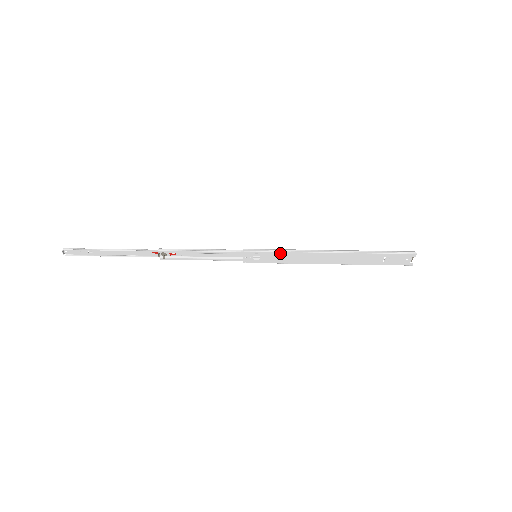
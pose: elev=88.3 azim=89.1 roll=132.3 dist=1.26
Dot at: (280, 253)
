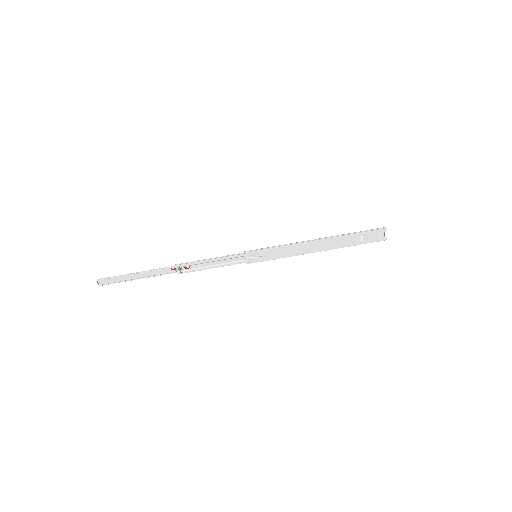
Dot at: (275, 249)
